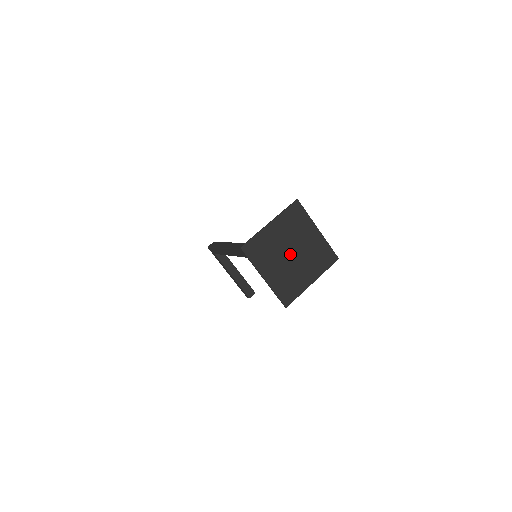
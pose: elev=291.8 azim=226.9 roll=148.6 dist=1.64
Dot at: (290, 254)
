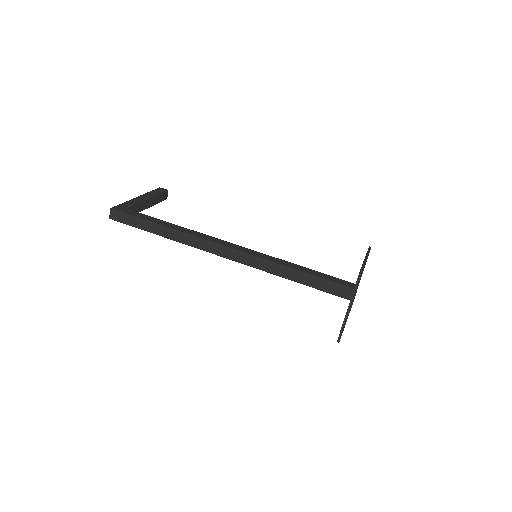
Dot at: occluded
